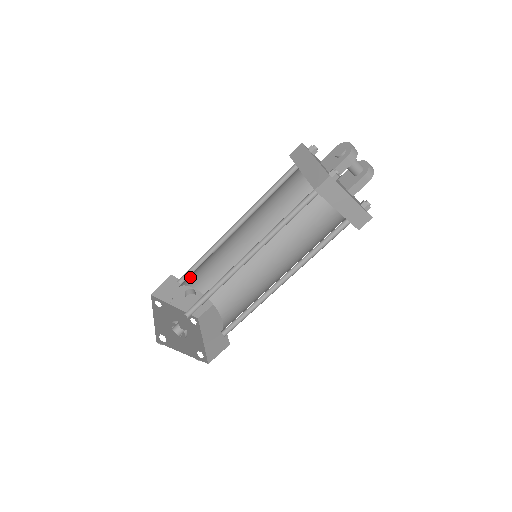
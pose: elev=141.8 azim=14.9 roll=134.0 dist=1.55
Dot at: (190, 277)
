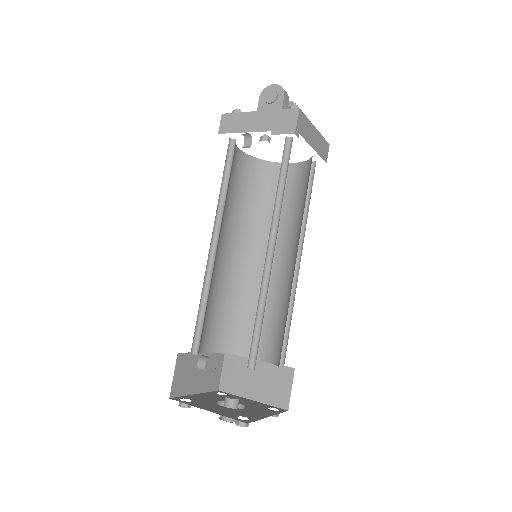
Dot at: (200, 338)
